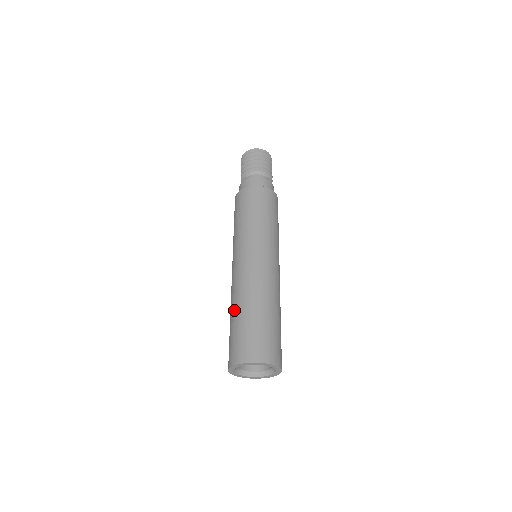
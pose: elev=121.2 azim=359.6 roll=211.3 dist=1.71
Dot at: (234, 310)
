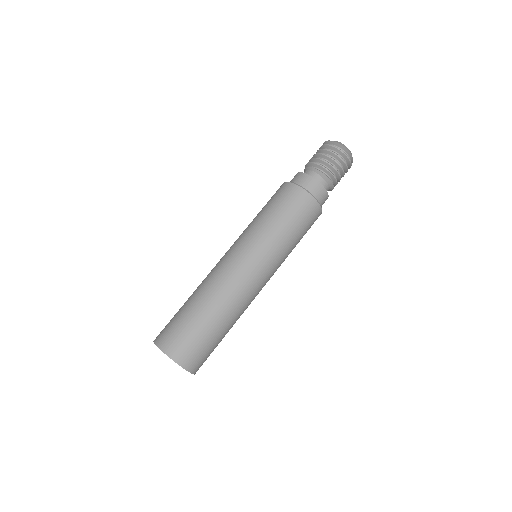
Dot at: (191, 295)
